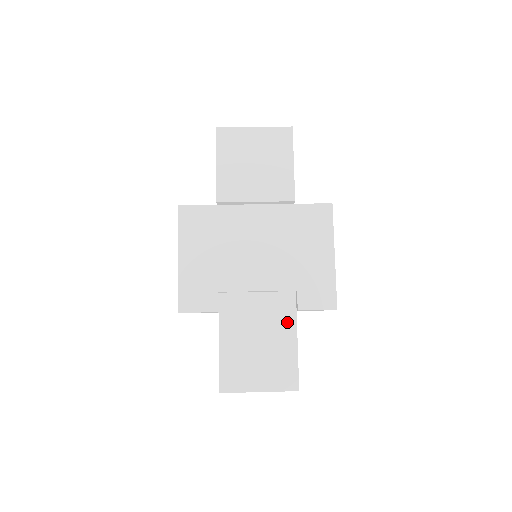
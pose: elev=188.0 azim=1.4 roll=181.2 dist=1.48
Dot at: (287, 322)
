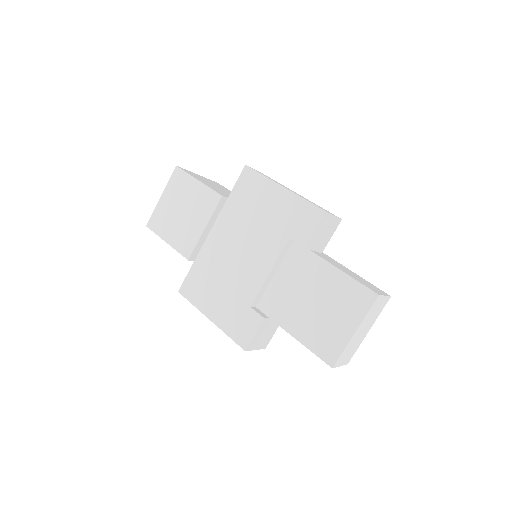
Dot at: (313, 265)
